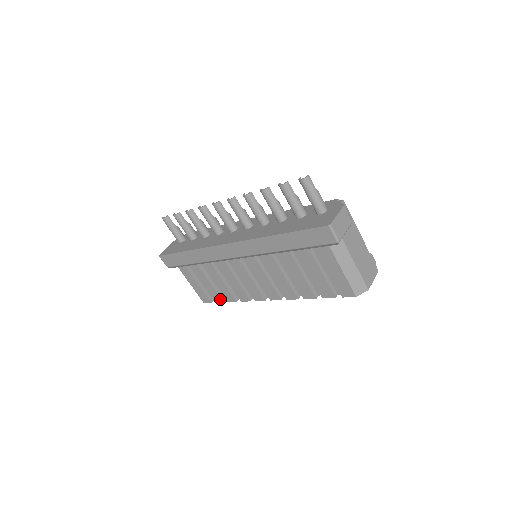
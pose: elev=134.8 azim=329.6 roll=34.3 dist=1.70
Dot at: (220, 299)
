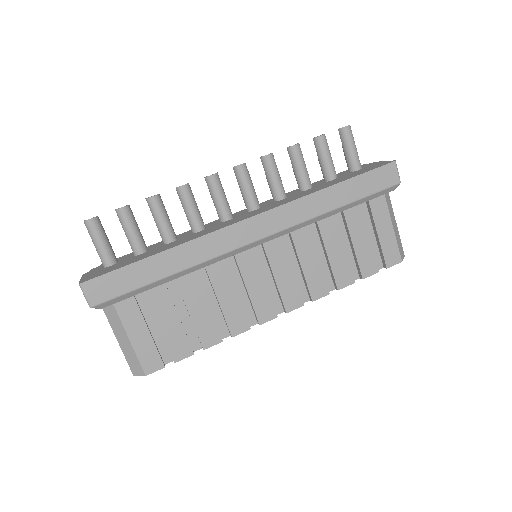
Dot at: (189, 349)
